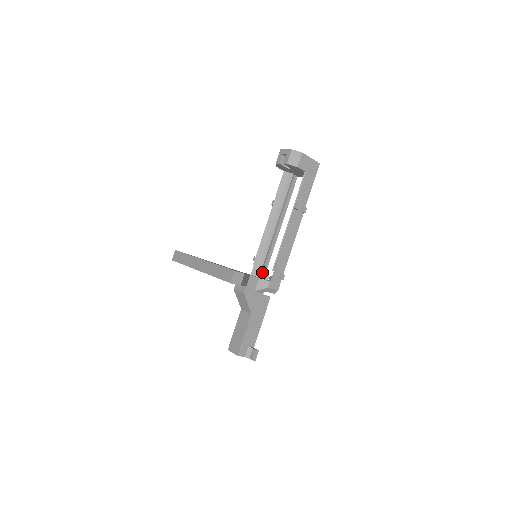
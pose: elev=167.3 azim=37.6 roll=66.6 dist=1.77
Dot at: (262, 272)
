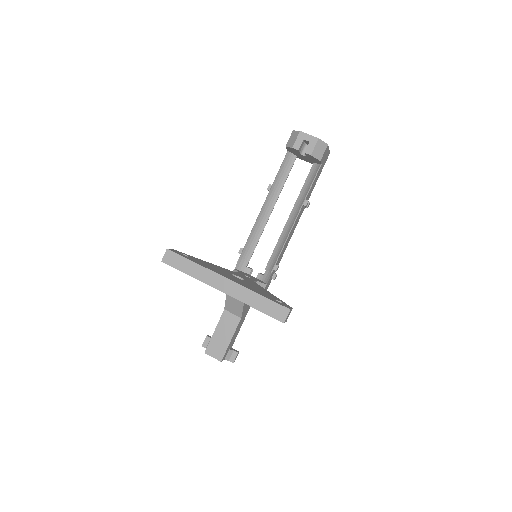
Dot at: (246, 265)
